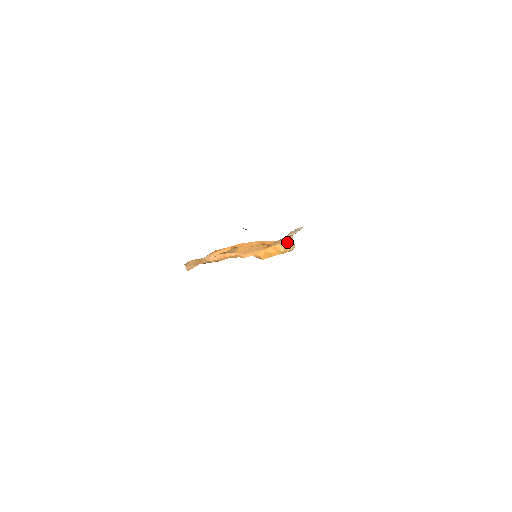
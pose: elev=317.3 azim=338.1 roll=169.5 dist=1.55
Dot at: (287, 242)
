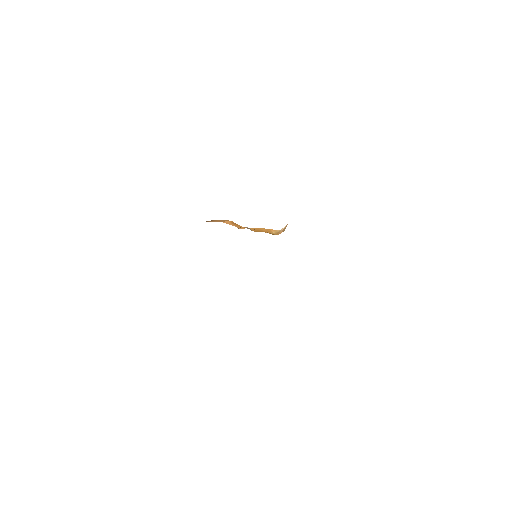
Dot at: (282, 230)
